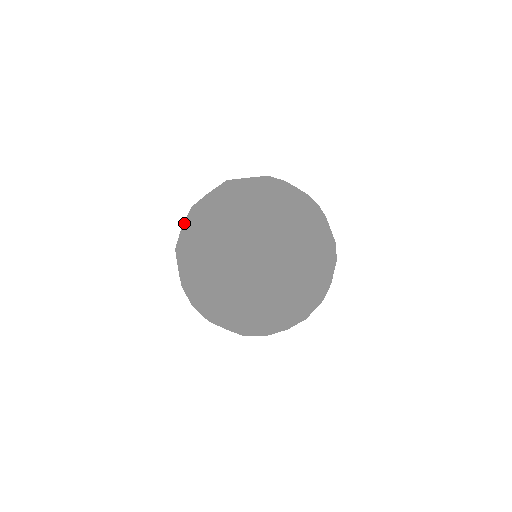
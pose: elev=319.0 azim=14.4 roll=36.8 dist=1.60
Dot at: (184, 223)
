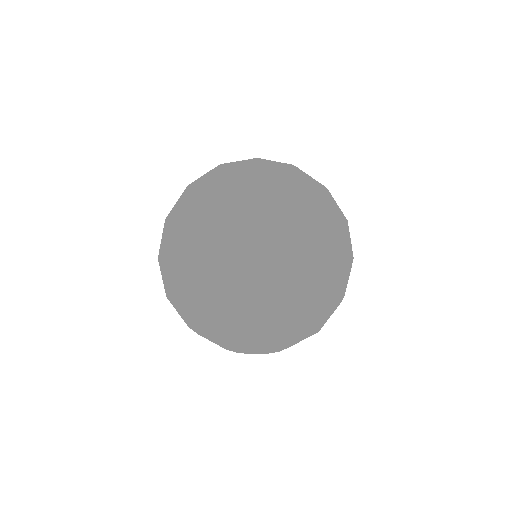
Dot at: occluded
